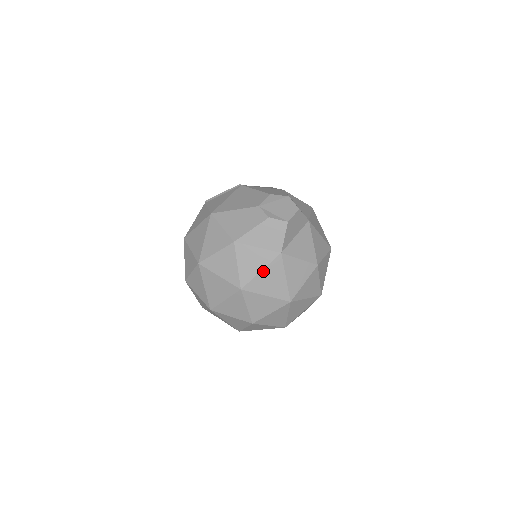
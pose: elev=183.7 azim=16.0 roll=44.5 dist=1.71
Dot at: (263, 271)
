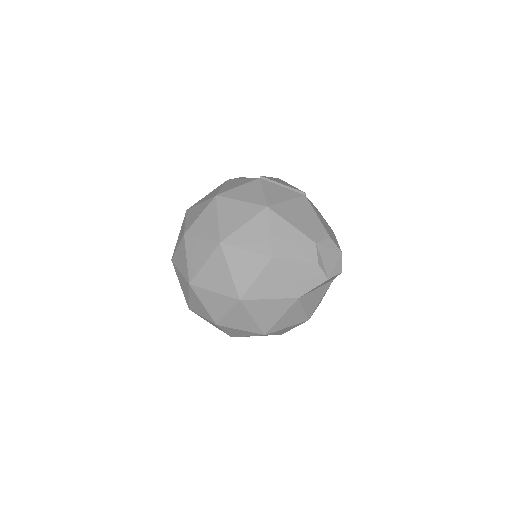
Dot at: (271, 300)
